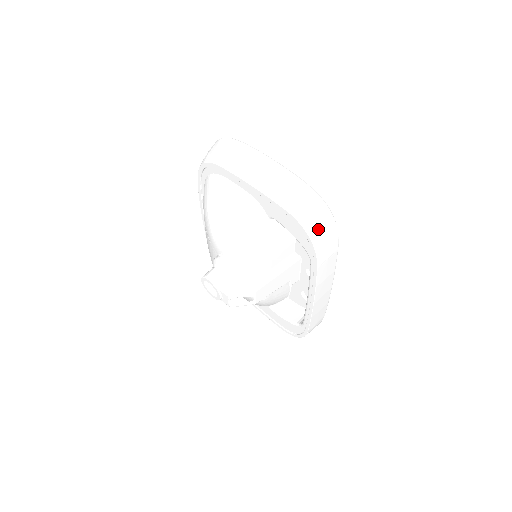
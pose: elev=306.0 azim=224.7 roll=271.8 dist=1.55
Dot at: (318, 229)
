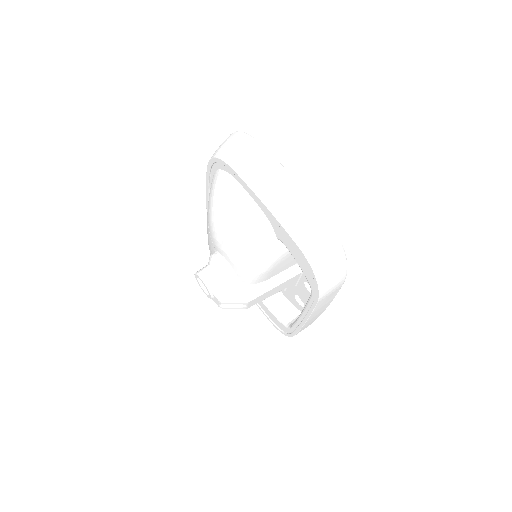
Dot at: (327, 270)
